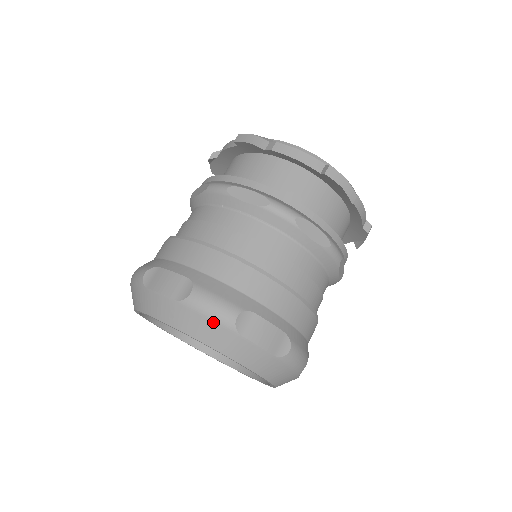
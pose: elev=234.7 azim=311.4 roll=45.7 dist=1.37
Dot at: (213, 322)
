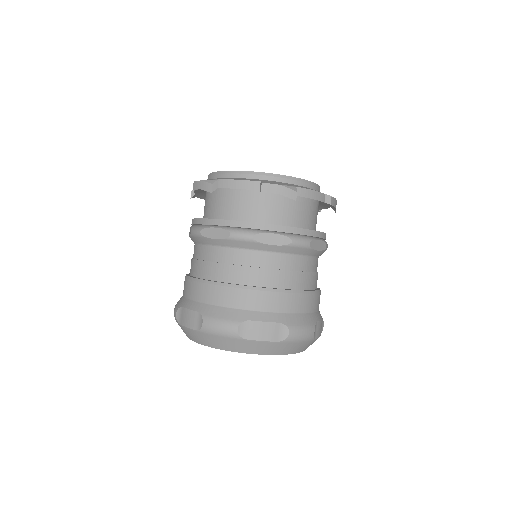
Dot at: (224, 338)
